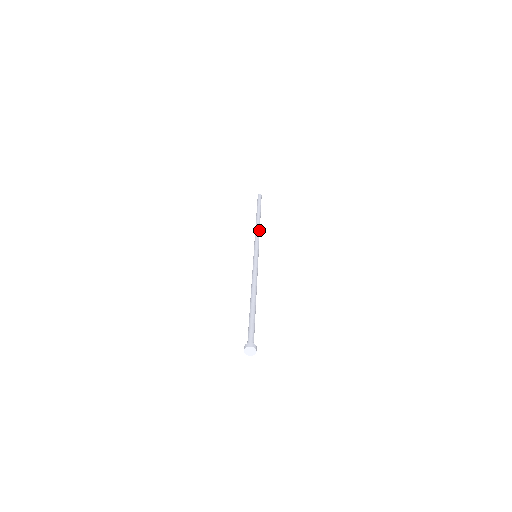
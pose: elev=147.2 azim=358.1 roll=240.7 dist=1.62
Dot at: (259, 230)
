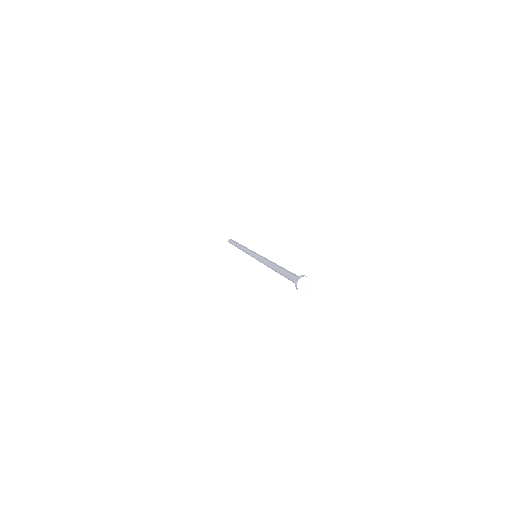
Dot at: occluded
